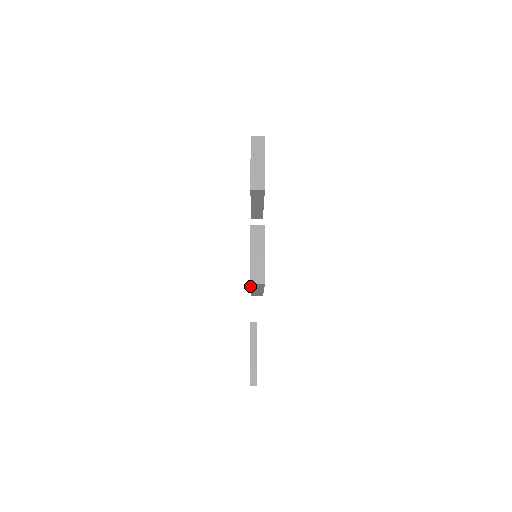
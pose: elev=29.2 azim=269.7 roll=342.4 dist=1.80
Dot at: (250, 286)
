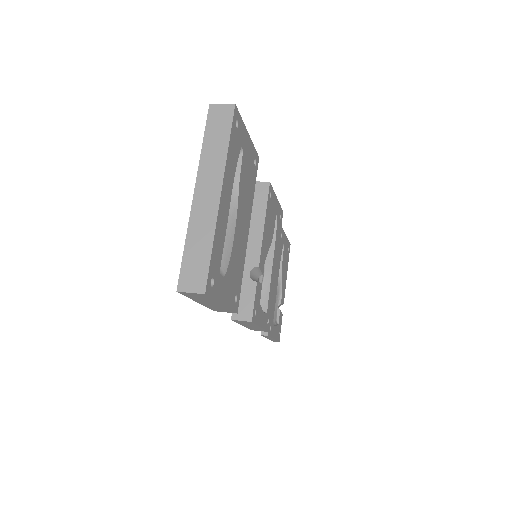
Dot at: occluded
